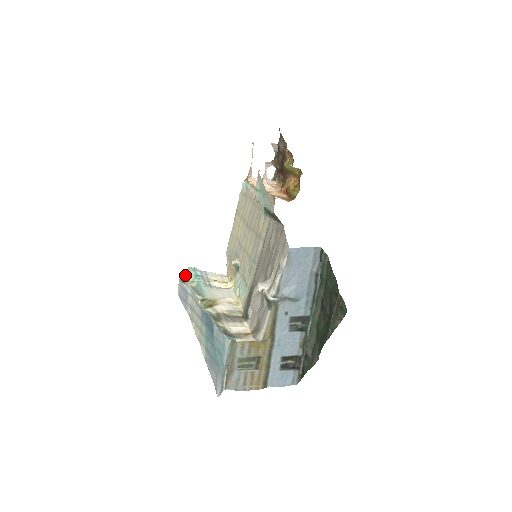
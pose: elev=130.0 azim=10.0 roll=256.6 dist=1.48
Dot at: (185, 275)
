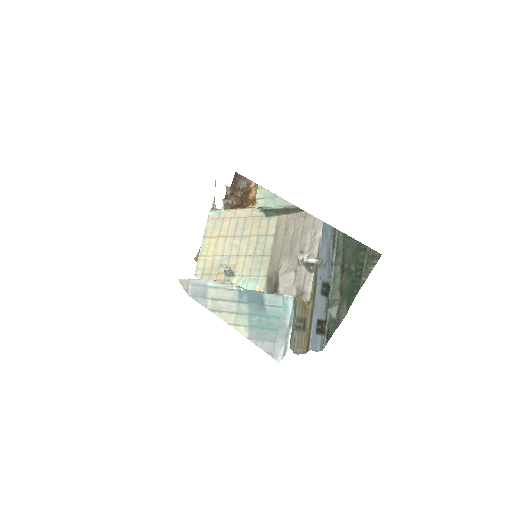
Dot at: occluded
